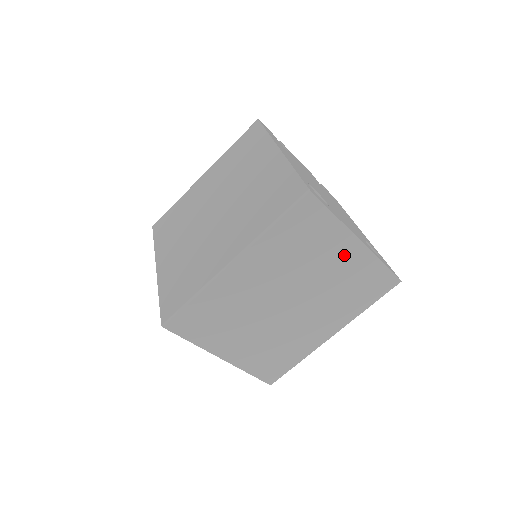
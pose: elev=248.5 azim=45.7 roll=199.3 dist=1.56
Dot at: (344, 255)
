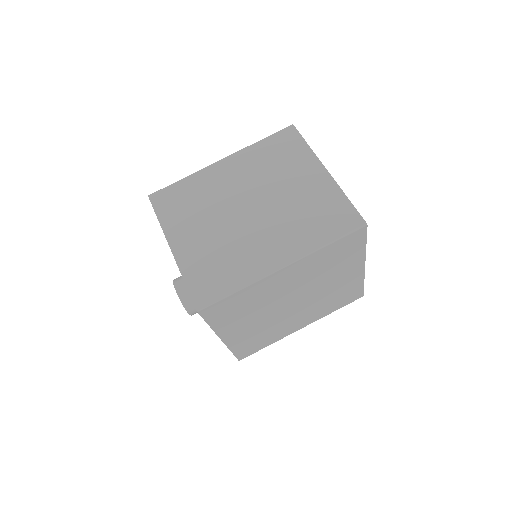
Dot at: (310, 178)
